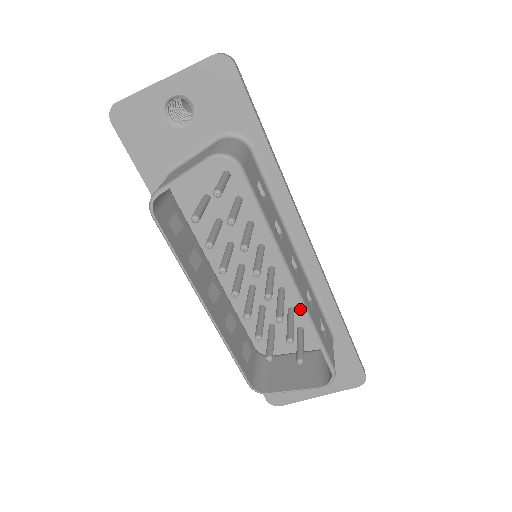
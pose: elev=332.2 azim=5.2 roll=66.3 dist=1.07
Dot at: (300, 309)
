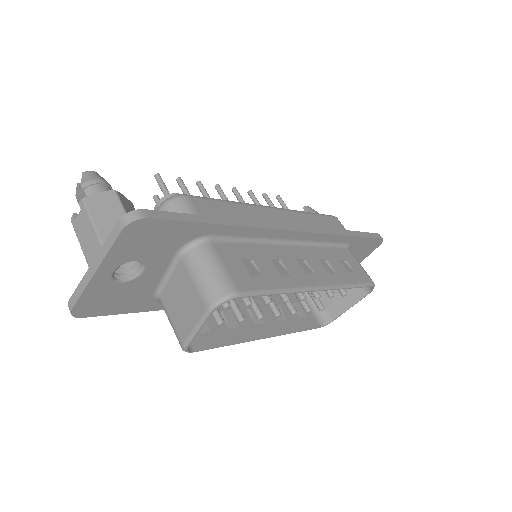
Dot at: occluded
